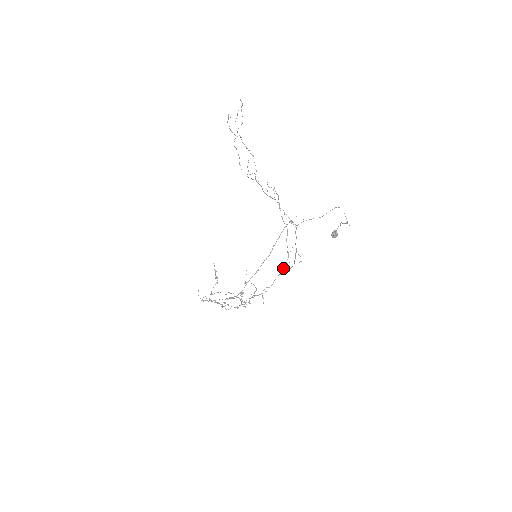
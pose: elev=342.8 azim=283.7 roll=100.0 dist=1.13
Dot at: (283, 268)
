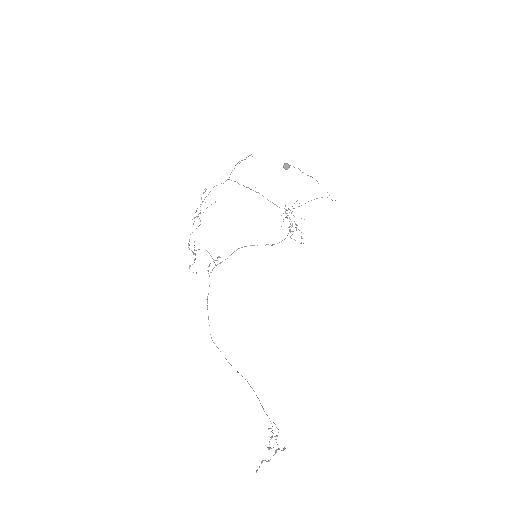
Dot at: occluded
